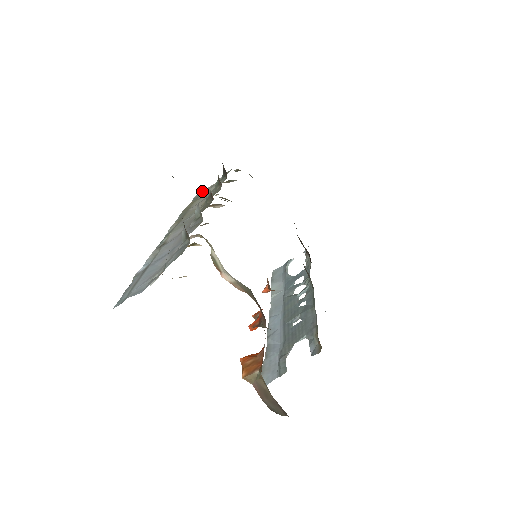
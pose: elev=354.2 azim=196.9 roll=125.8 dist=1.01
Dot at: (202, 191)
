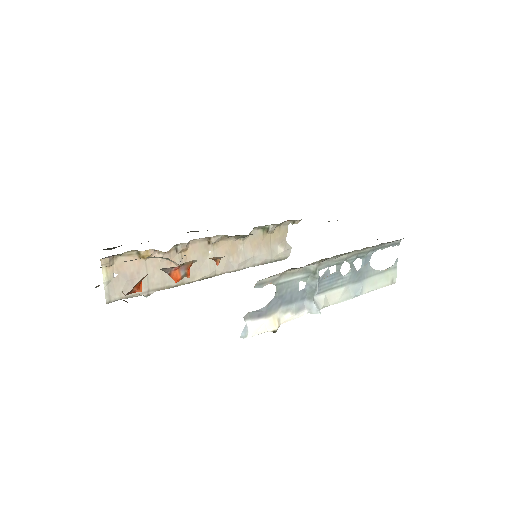
Dot at: (279, 251)
